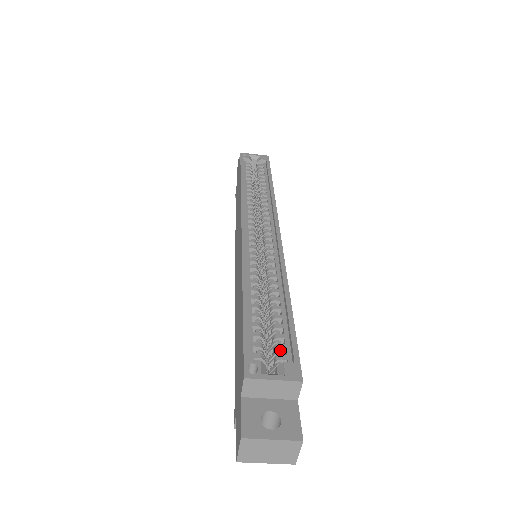
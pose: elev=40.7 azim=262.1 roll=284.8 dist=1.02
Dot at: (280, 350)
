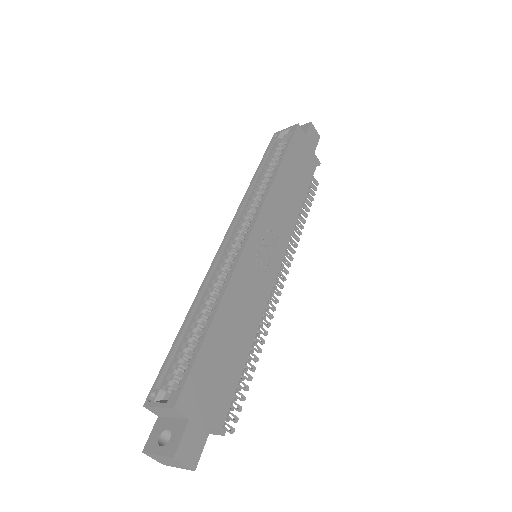
Dot at: occluded
